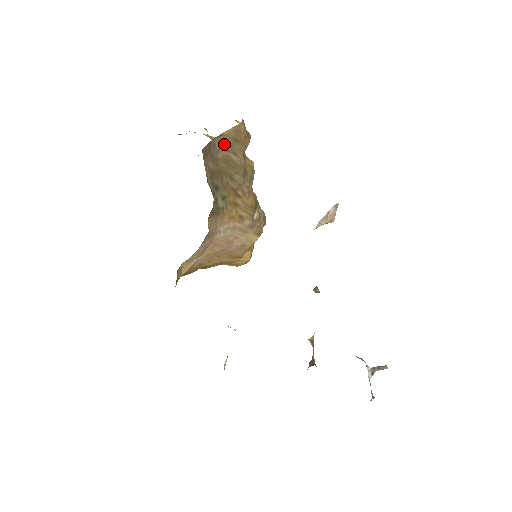
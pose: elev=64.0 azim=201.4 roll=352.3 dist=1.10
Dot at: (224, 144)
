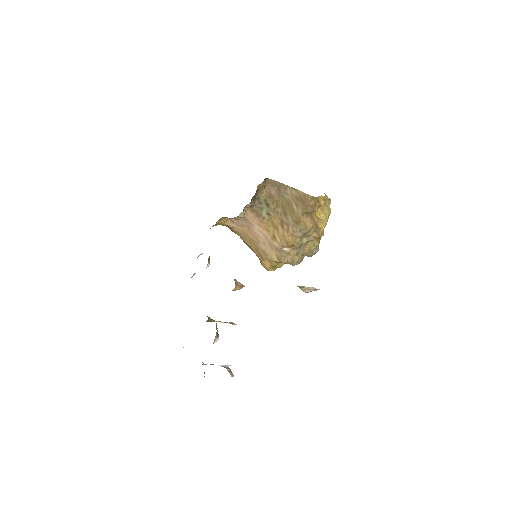
Dot at: (294, 195)
